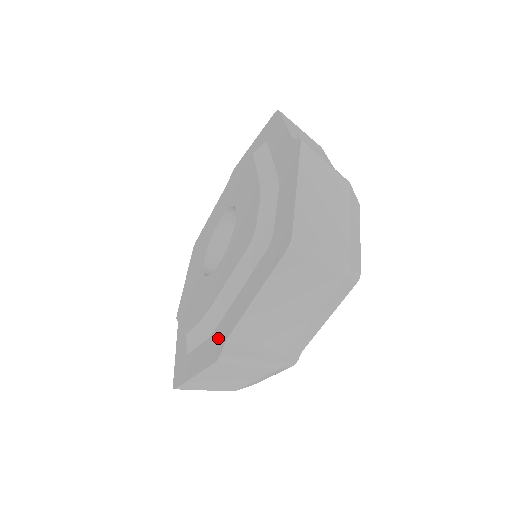
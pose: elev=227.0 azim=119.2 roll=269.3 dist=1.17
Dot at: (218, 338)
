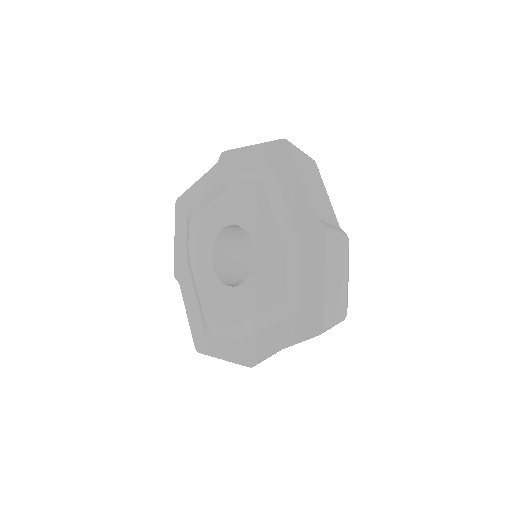
Dot at: (248, 349)
